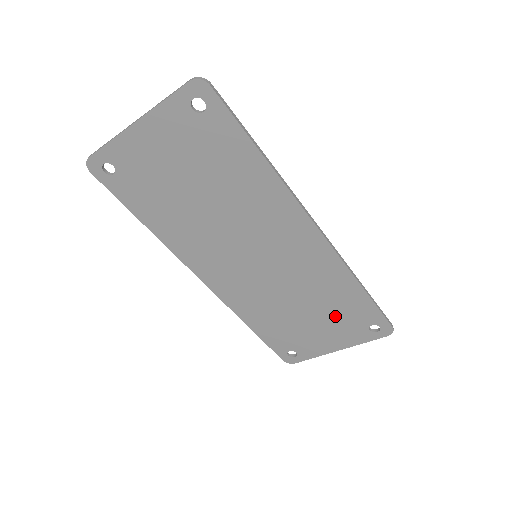
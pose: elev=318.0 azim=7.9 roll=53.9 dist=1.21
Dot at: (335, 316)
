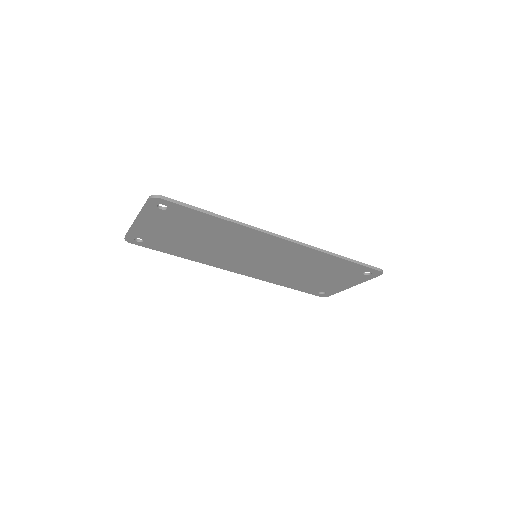
Dot at: (334, 272)
